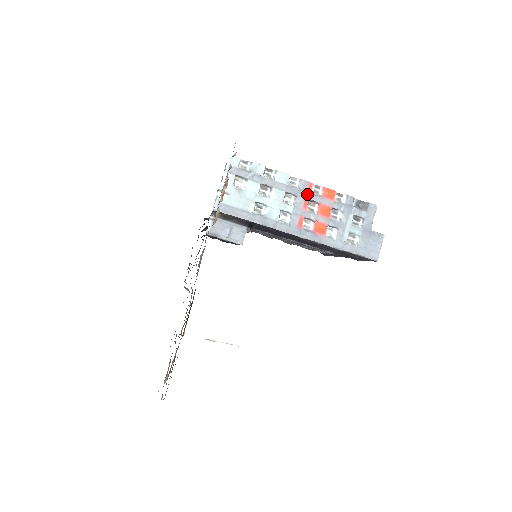
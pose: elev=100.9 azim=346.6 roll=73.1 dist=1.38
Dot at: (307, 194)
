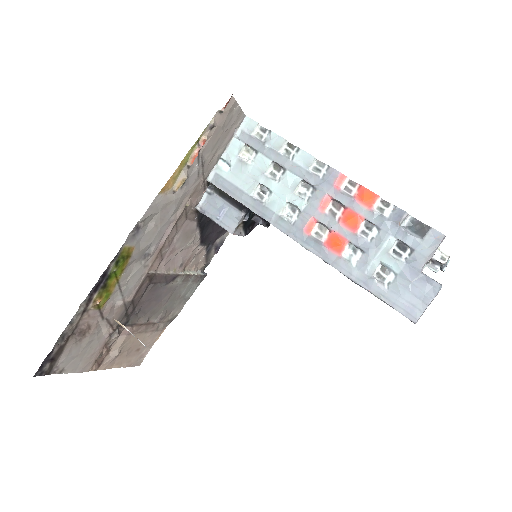
Dot at: (332, 189)
